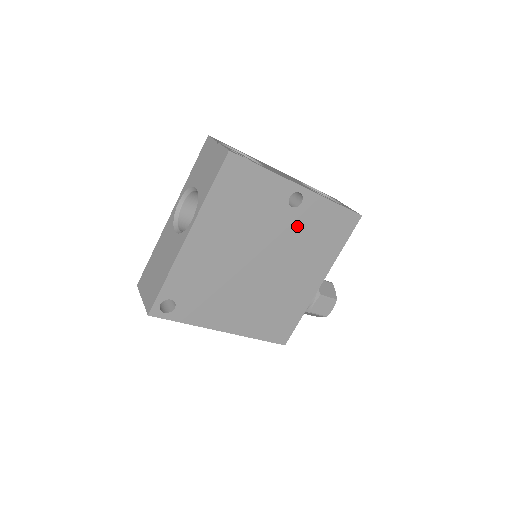
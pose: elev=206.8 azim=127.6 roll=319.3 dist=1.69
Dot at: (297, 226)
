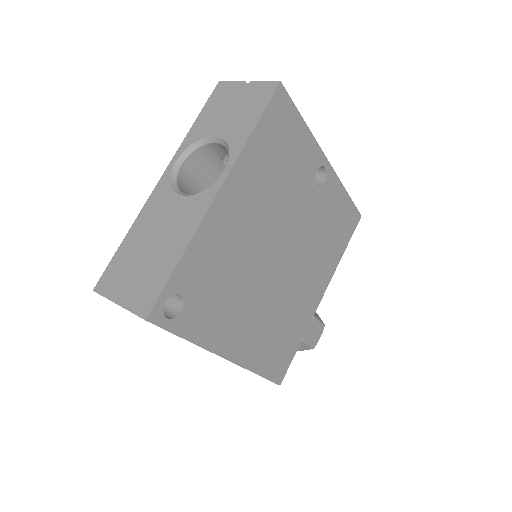
Dot at: (316, 212)
